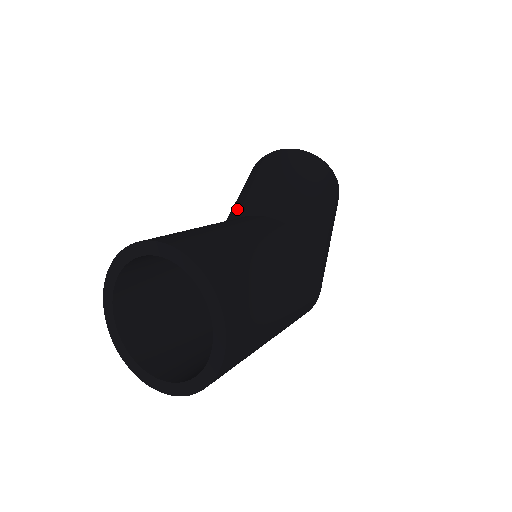
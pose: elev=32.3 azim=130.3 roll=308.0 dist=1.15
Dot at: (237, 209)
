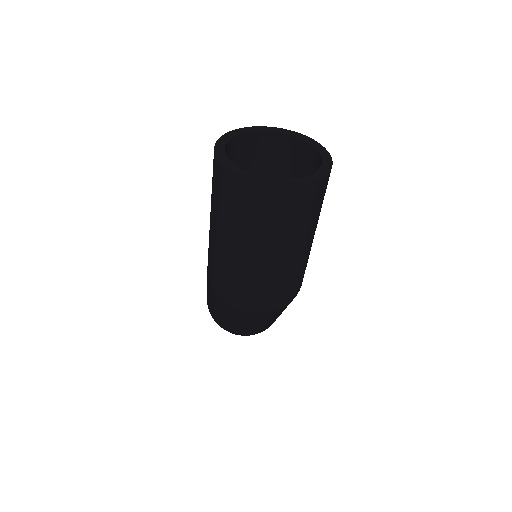
Dot at: occluded
